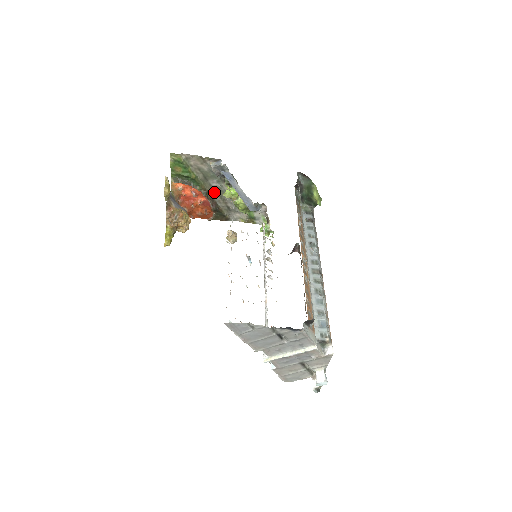
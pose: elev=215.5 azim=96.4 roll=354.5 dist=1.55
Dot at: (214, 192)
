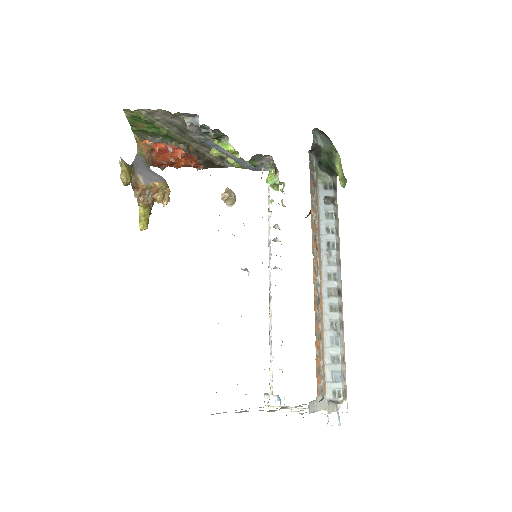
Dot at: (198, 143)
